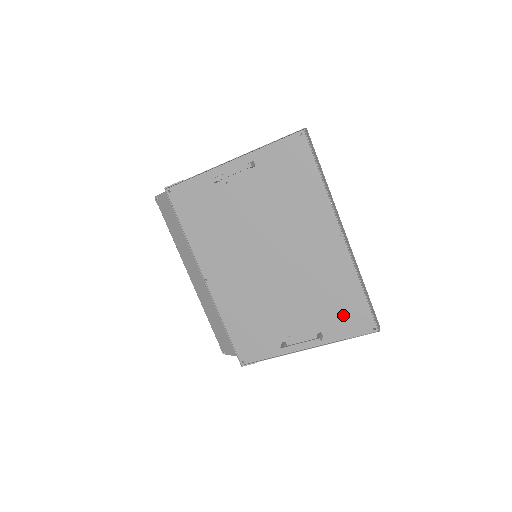
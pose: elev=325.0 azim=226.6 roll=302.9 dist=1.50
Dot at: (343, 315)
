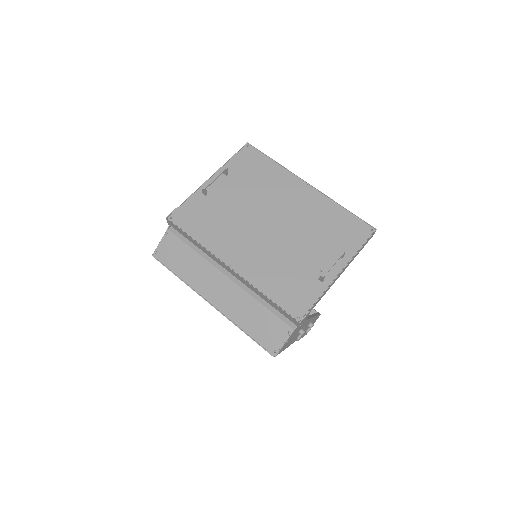
Dot at: (346, 233)
